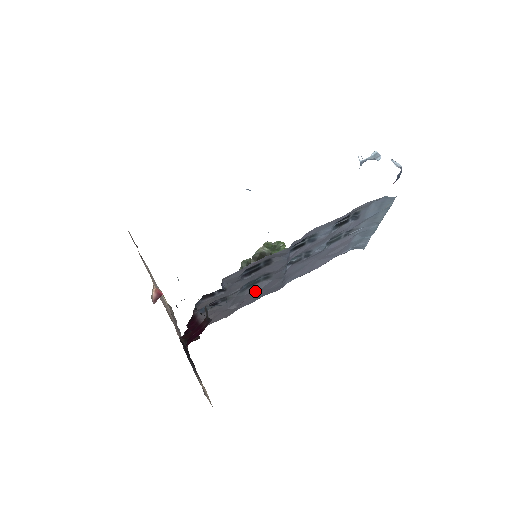
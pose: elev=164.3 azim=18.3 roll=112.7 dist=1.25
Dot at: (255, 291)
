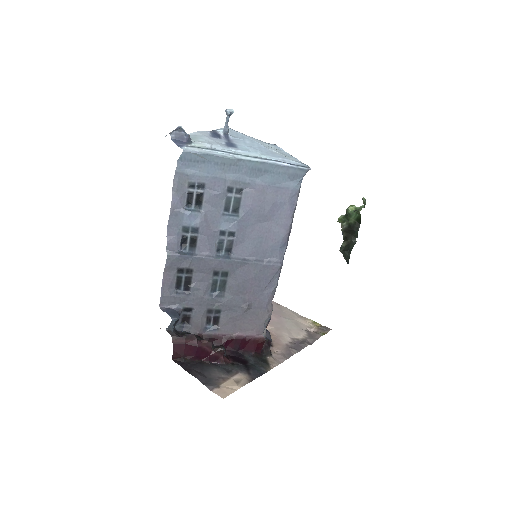
Dot at: (238, 288)
